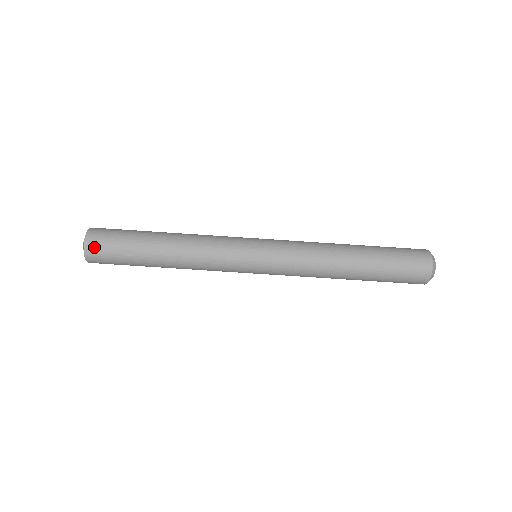
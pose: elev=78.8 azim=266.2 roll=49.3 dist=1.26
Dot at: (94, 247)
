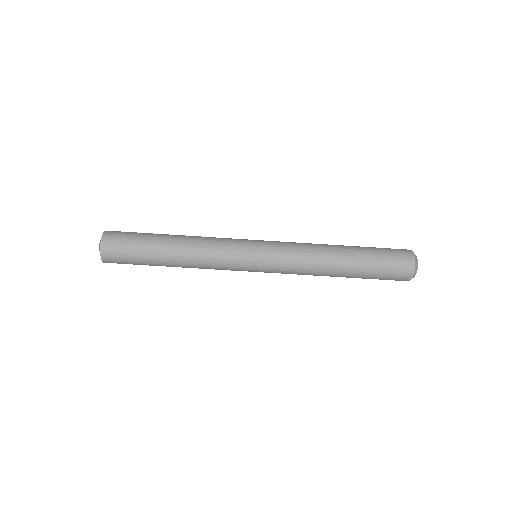
Dot at: (109, 248)
